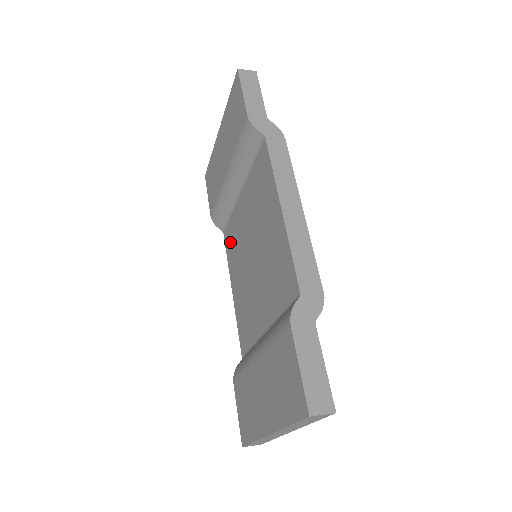
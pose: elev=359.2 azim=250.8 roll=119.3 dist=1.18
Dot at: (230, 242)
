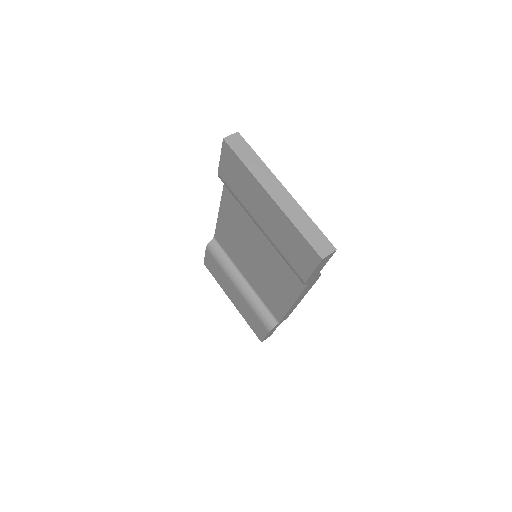
Dot at: (232, 204)
